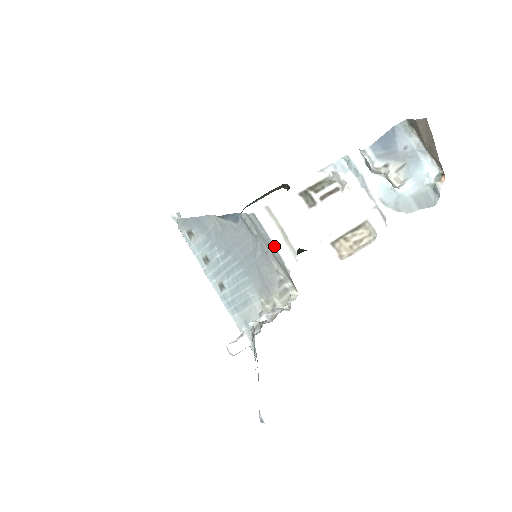
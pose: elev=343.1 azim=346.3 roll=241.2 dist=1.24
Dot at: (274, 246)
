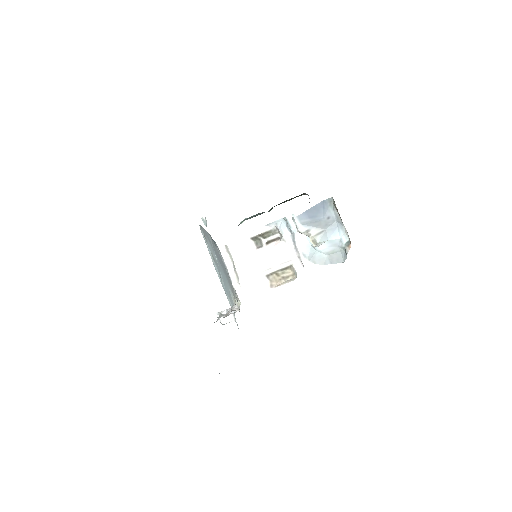
Dot at: (228, 271)
